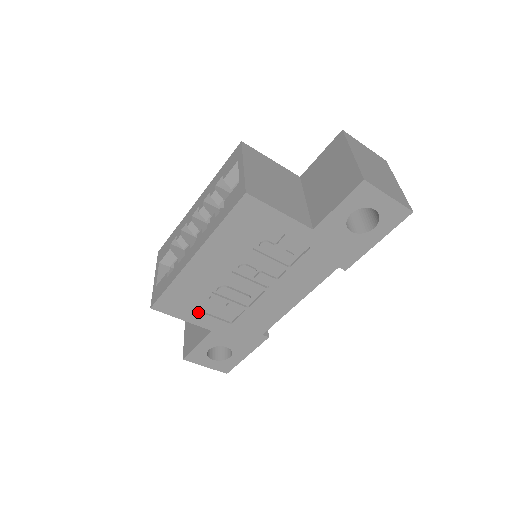
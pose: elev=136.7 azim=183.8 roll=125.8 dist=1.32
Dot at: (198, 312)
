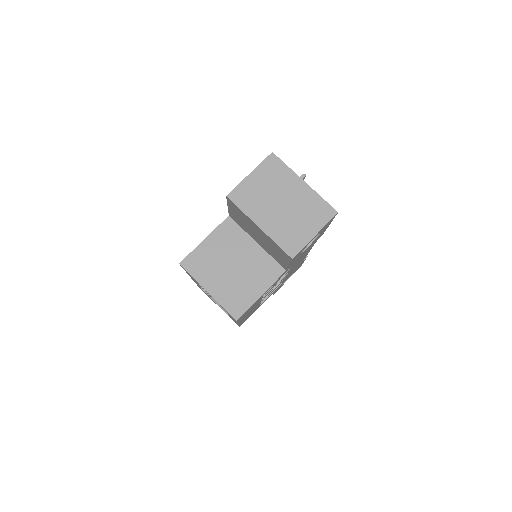
Dot at: occluded
